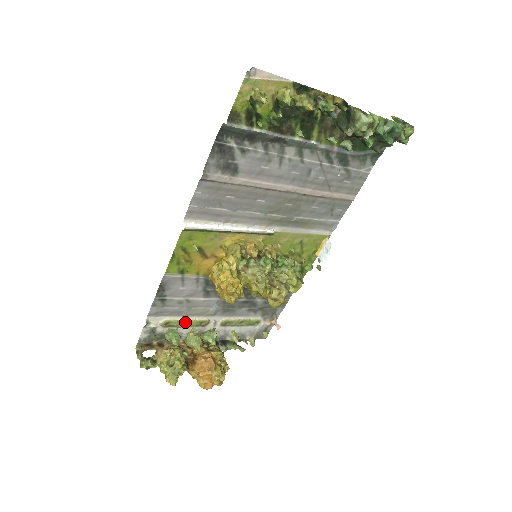
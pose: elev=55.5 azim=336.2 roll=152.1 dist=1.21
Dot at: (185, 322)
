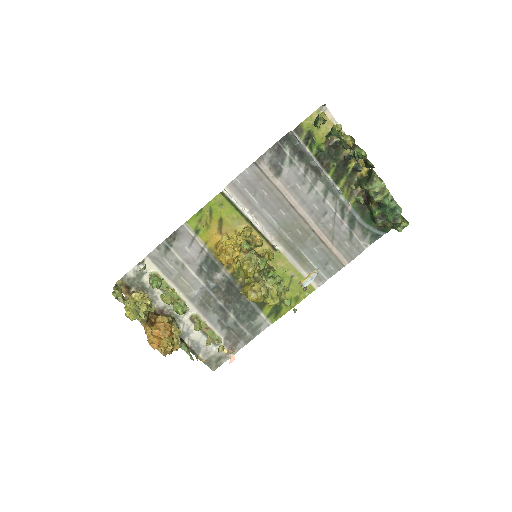
Dot at: (168, 287)
